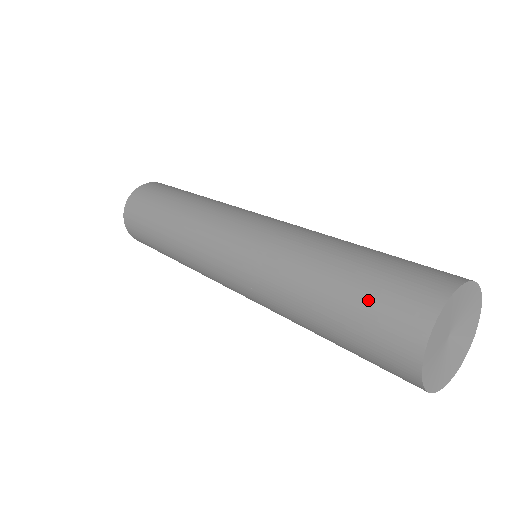
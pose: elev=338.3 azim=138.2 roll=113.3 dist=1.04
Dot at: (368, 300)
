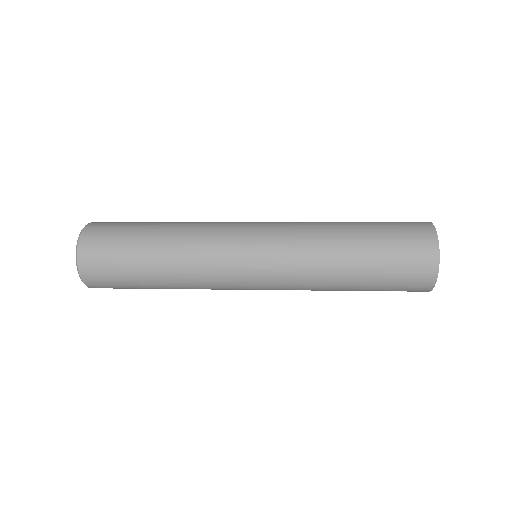
Dot at: (392, 228)
